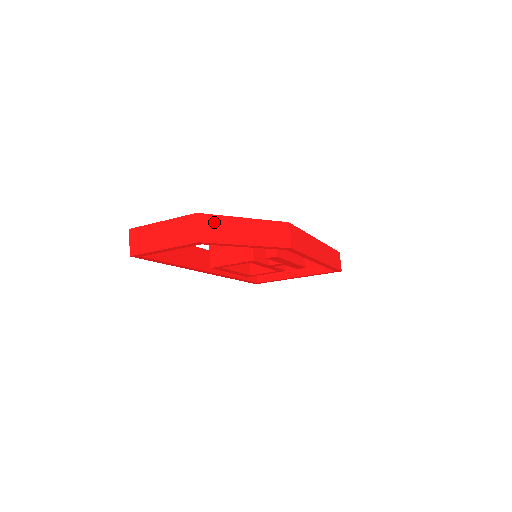
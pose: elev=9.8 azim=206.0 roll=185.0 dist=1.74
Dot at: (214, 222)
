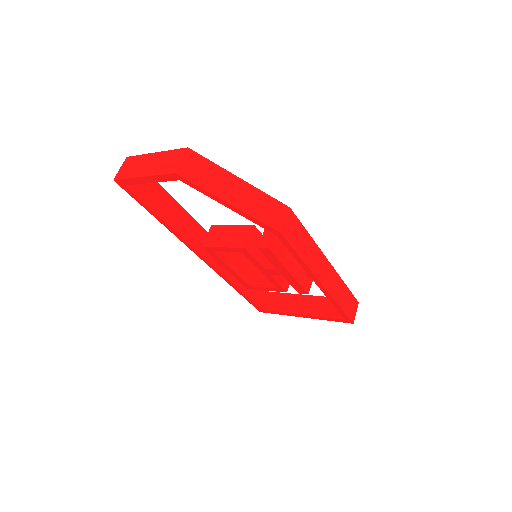
Dot at: (203, 165)
